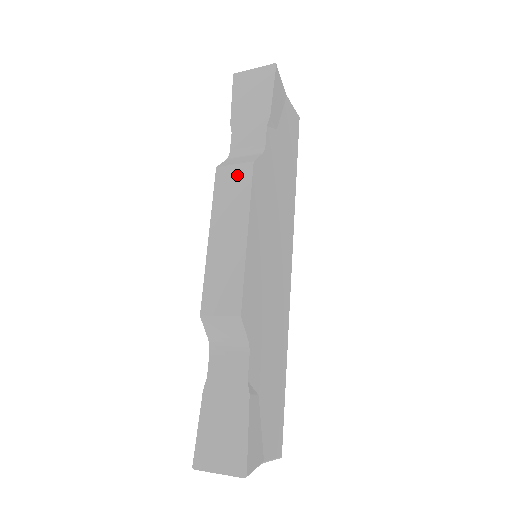
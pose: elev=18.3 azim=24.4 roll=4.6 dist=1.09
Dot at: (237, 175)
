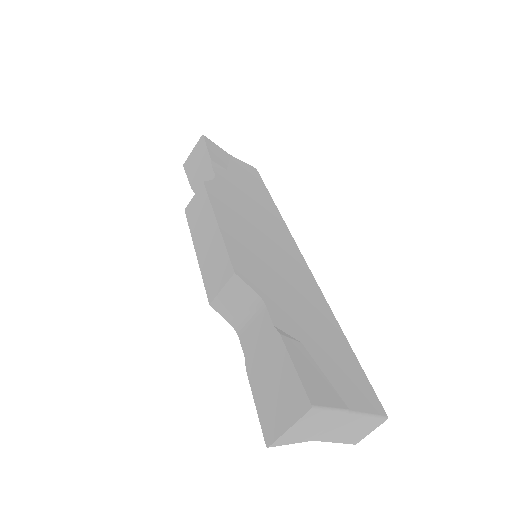
Dot at: (197, 199)
